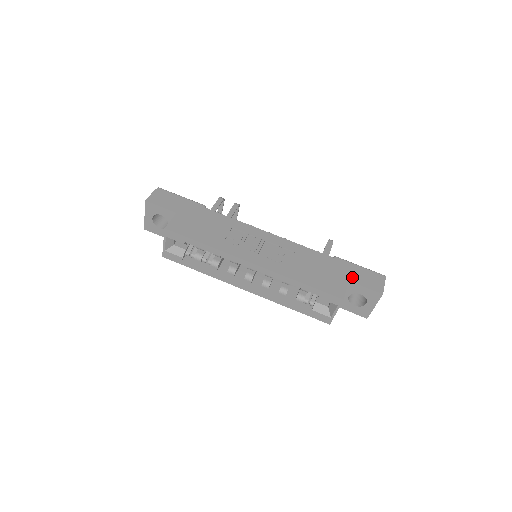
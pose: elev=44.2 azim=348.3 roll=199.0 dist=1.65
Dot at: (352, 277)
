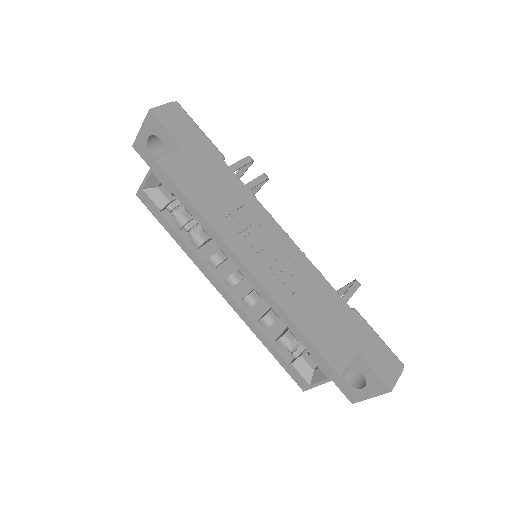
Dot at: (364, 349)
